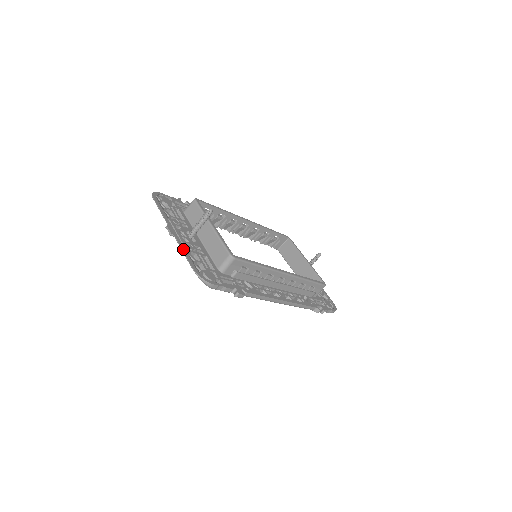
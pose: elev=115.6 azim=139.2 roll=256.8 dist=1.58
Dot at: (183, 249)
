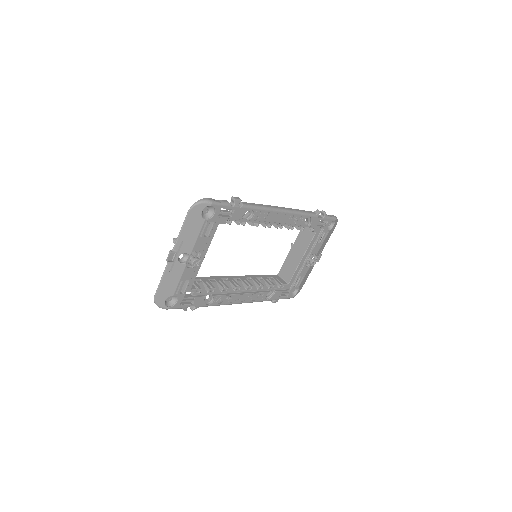
Dot at: (180, 234)
